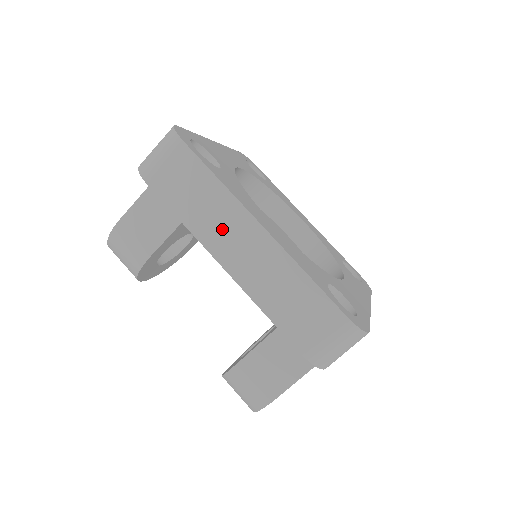
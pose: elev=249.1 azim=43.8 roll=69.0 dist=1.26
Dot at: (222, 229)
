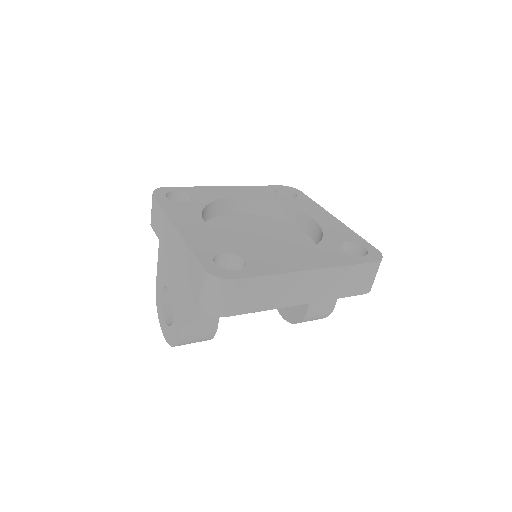
Dot at: (291, 292)
